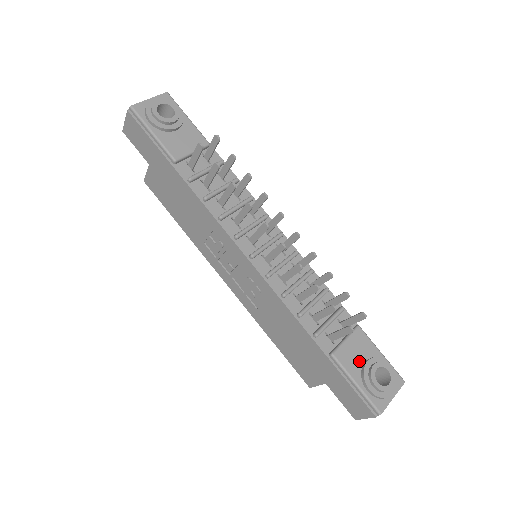
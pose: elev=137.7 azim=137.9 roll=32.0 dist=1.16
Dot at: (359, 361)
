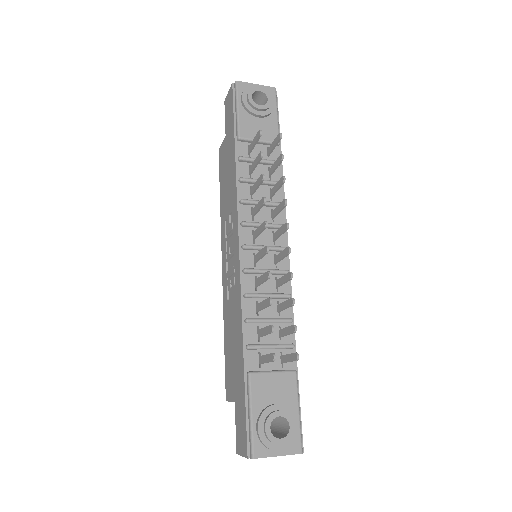
Dot at: (270, 399)
